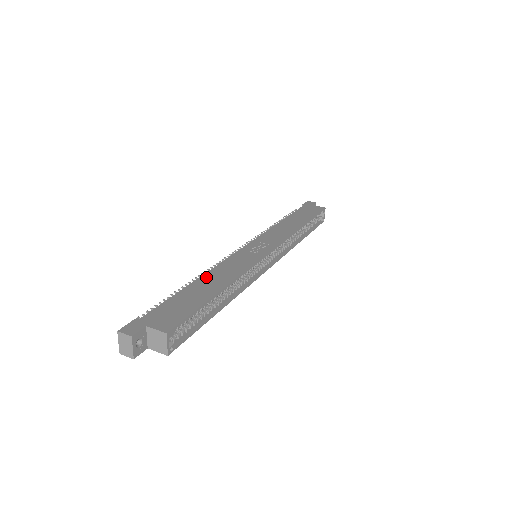
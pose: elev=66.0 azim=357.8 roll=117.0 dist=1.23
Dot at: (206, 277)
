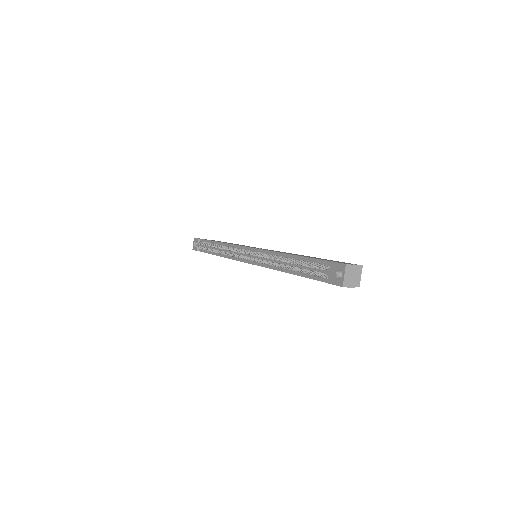
Dot at: occluded
